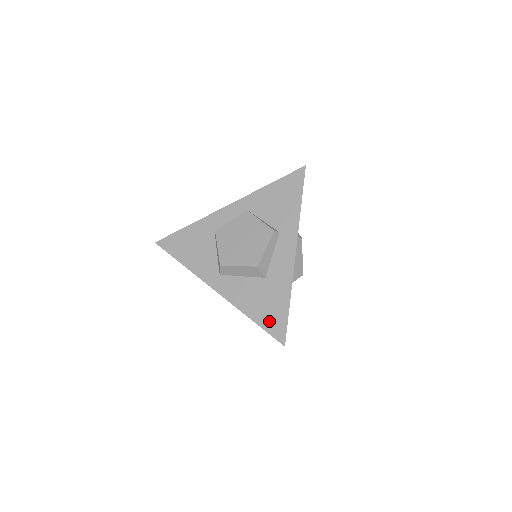
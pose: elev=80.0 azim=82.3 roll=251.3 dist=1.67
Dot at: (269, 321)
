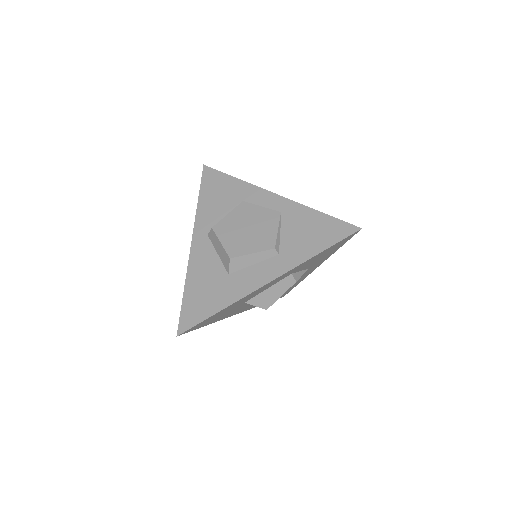
Dot at: (191, 306)
